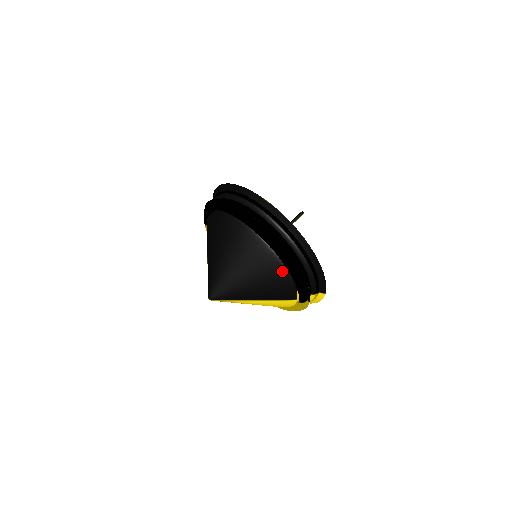
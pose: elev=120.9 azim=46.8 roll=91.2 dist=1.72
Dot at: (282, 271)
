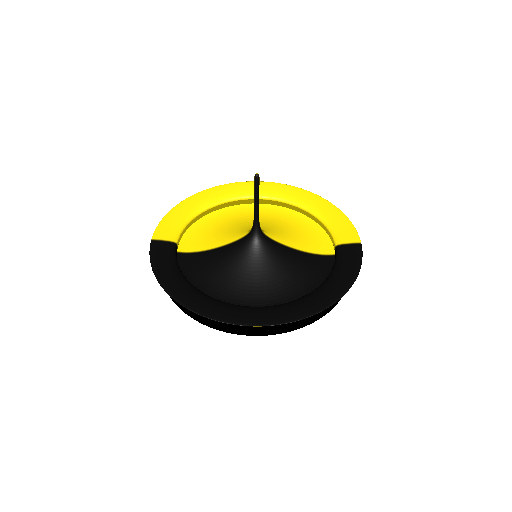
Dot at: occluded
